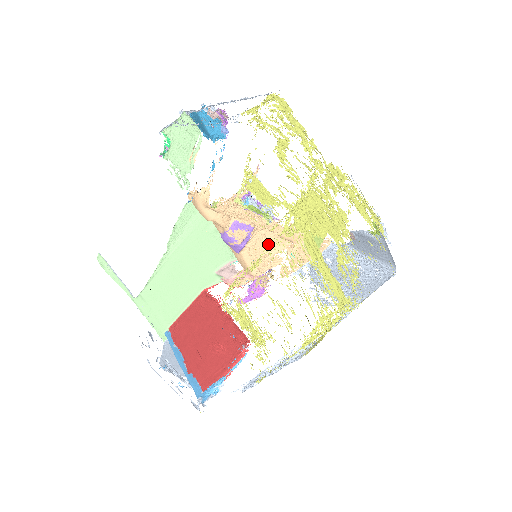
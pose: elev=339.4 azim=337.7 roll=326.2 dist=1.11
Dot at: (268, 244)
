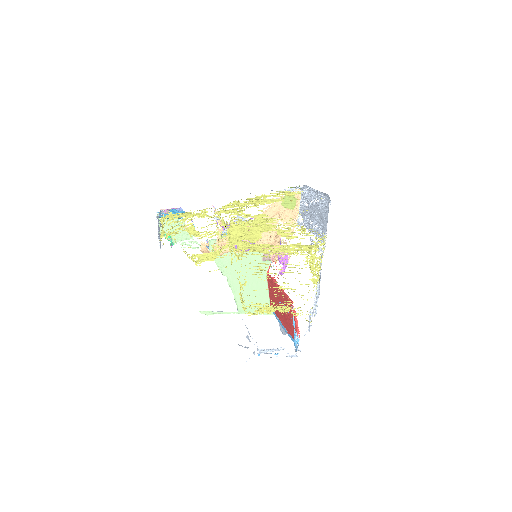
Dot at: occluded
